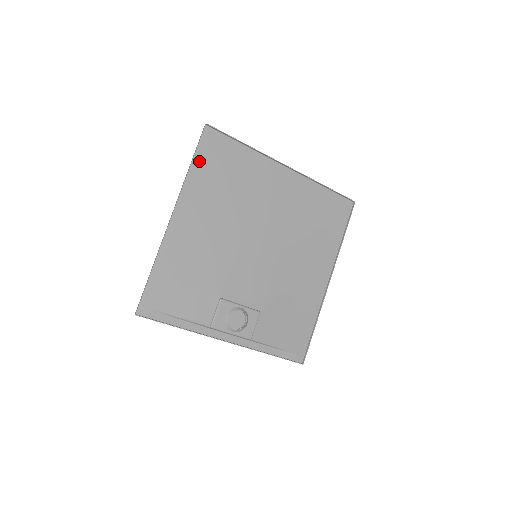
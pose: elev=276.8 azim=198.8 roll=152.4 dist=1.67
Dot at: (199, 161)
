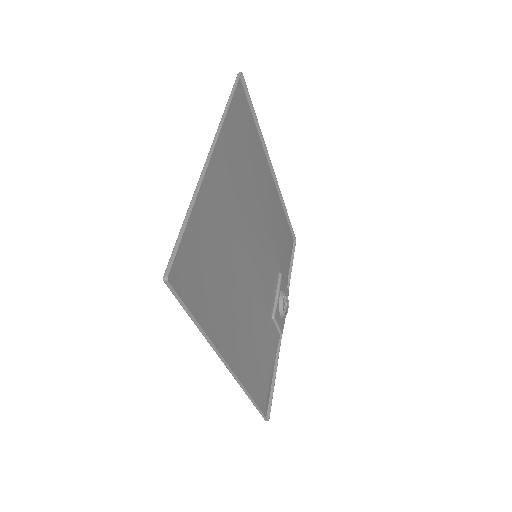
Dot at: (194, 308)
